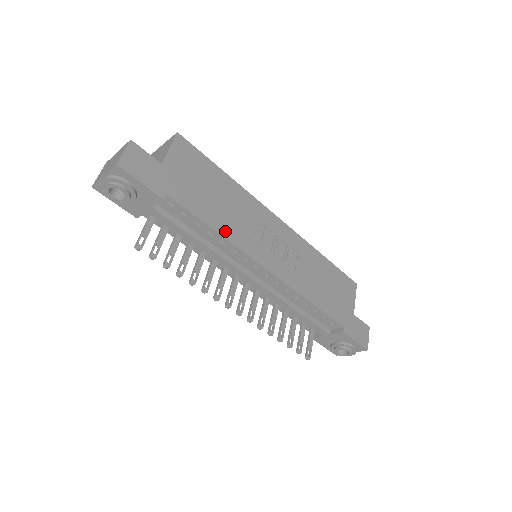
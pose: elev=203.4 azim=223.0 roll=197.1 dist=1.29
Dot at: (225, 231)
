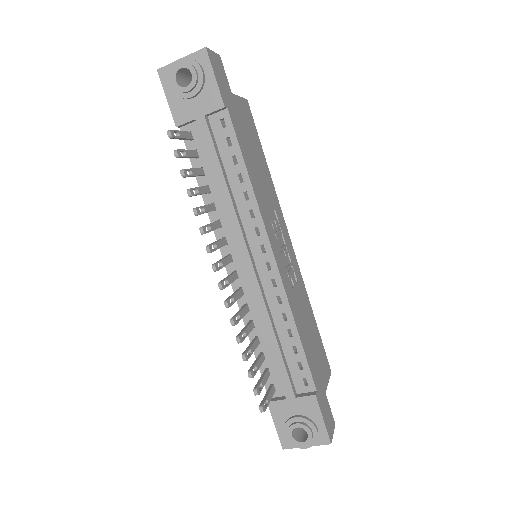
Dot at: (255, 186)
